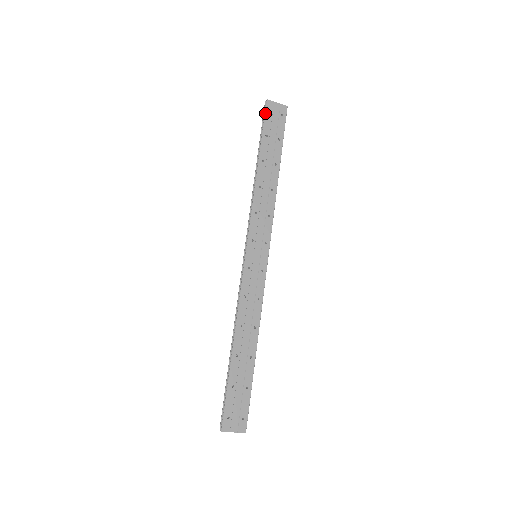
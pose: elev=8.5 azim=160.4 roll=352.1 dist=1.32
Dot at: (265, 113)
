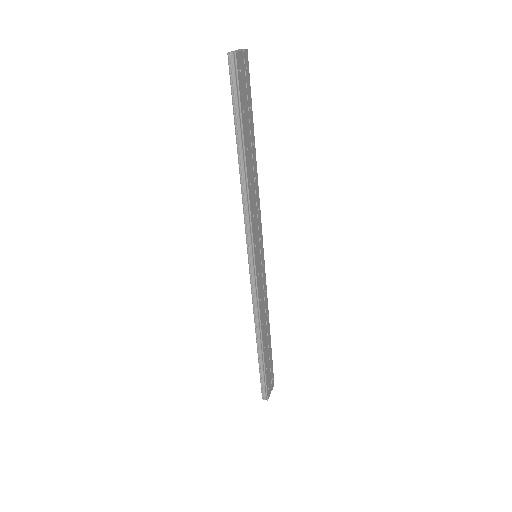
Dot at: (238, 77)
